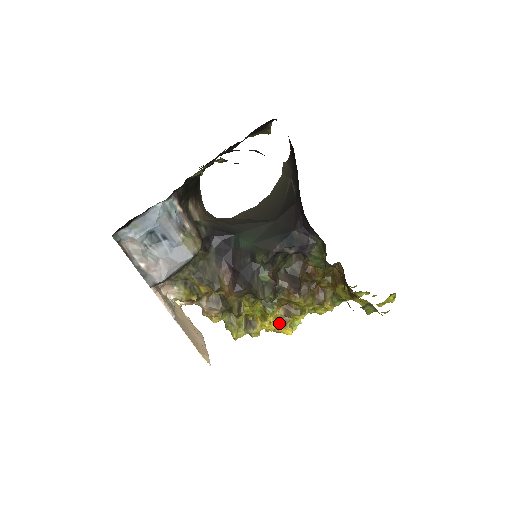
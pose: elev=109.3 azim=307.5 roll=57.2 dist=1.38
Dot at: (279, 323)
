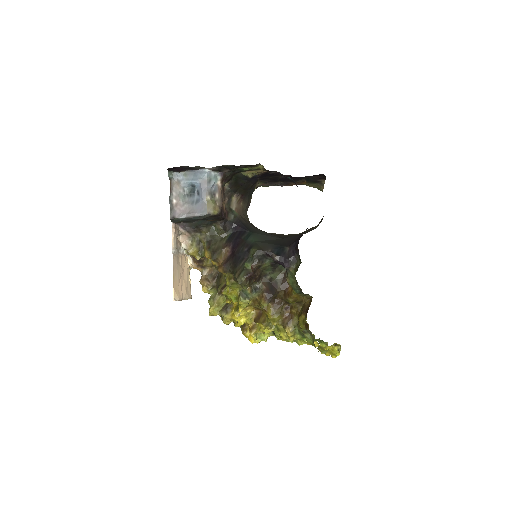
Dot at: occluded
